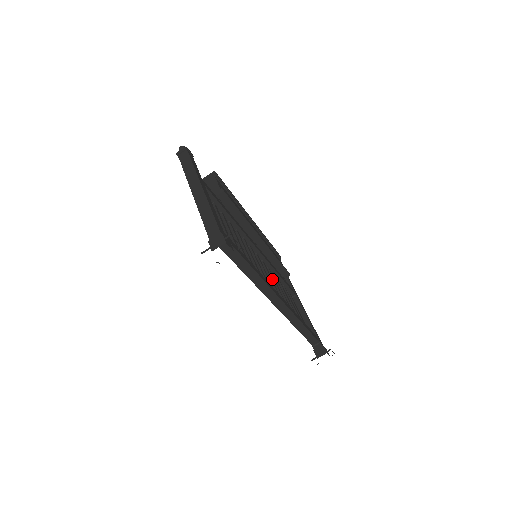
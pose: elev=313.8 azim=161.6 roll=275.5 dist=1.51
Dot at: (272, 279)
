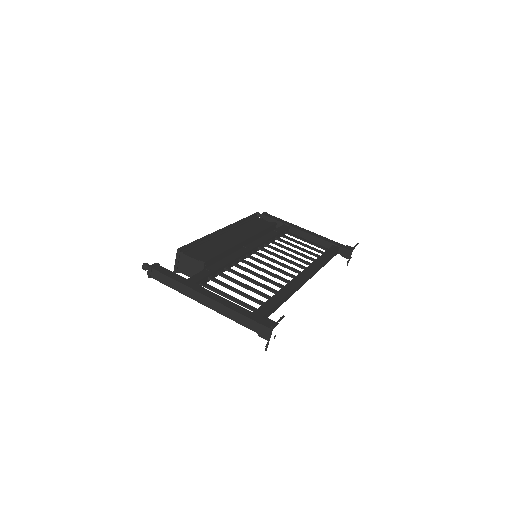
Dot at: (277, 251)
